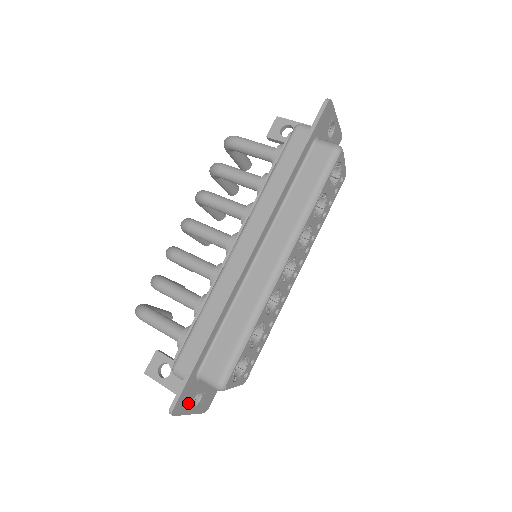
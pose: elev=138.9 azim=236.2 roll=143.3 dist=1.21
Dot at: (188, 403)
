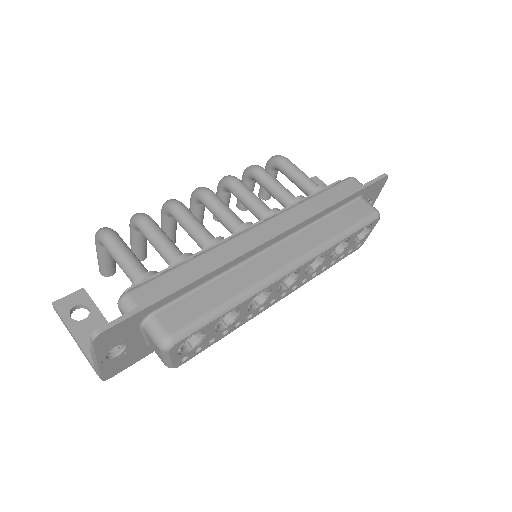
Dot at: (111, 344)
